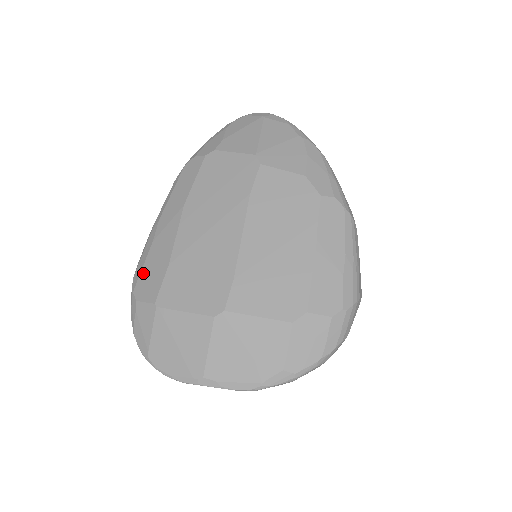
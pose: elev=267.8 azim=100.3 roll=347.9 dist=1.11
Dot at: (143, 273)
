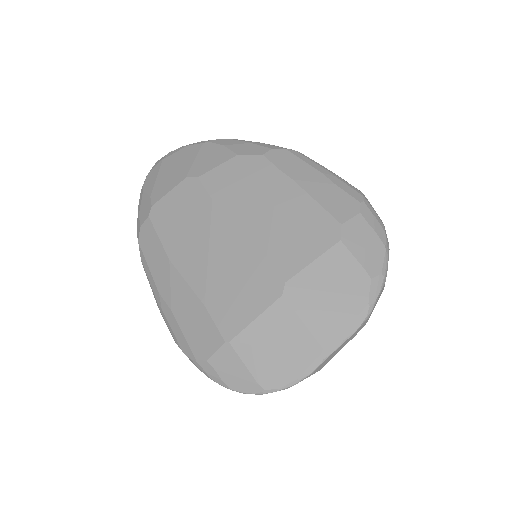
Dot at: (189, 338)
